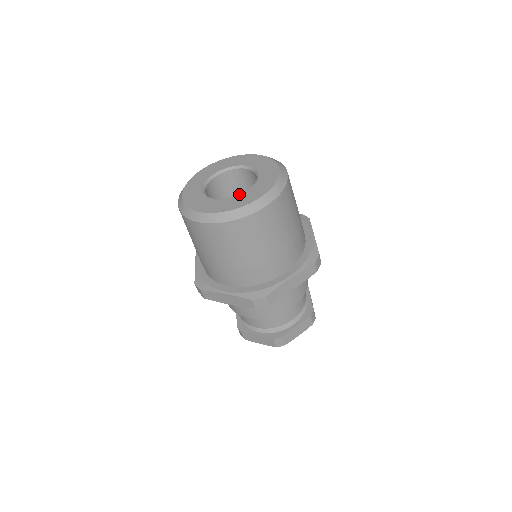
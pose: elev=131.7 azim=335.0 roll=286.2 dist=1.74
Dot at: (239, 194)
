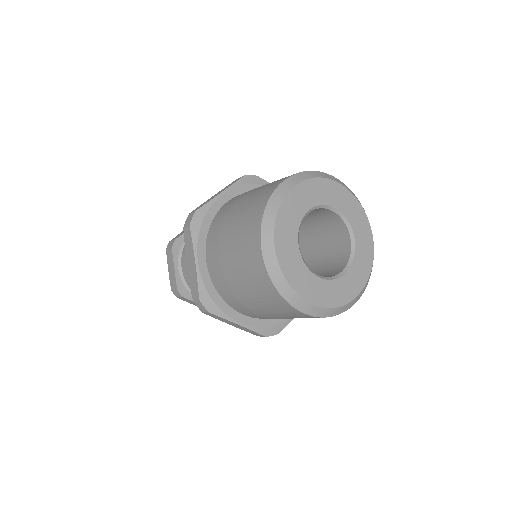
Dot at: (356, 248)
